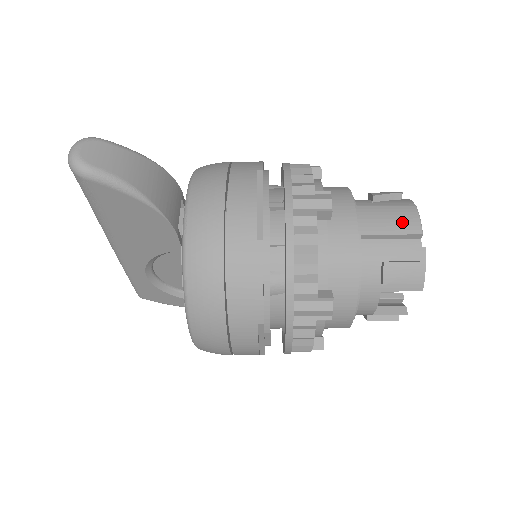
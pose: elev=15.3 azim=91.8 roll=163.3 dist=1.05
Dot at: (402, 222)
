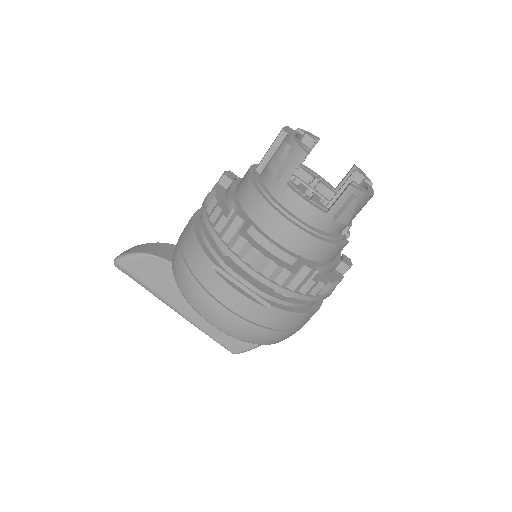
Dot at: (274, 140)
